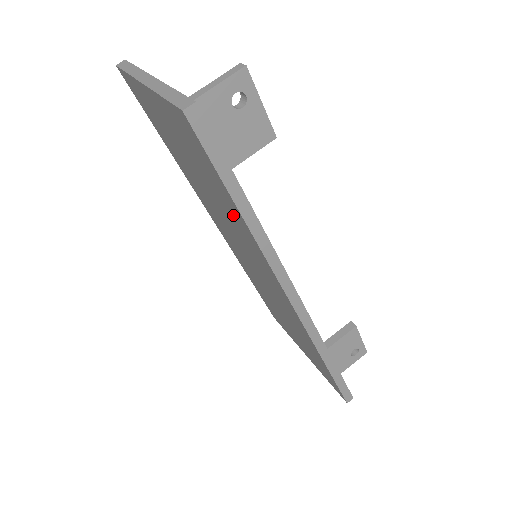
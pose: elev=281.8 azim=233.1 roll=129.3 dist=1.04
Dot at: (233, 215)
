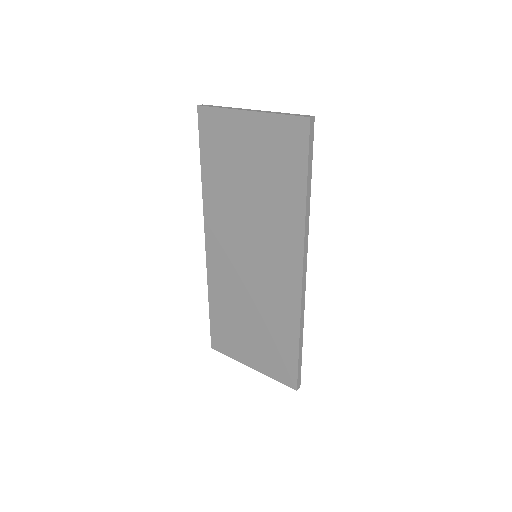
Dot at: (285, 201)
